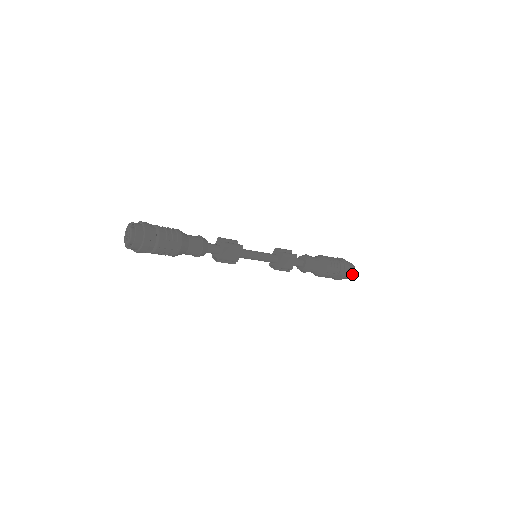
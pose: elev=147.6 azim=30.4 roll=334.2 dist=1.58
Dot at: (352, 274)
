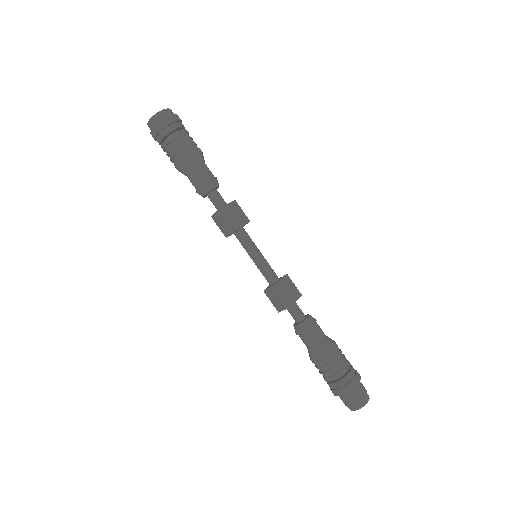
Dot at: (365, 399)
